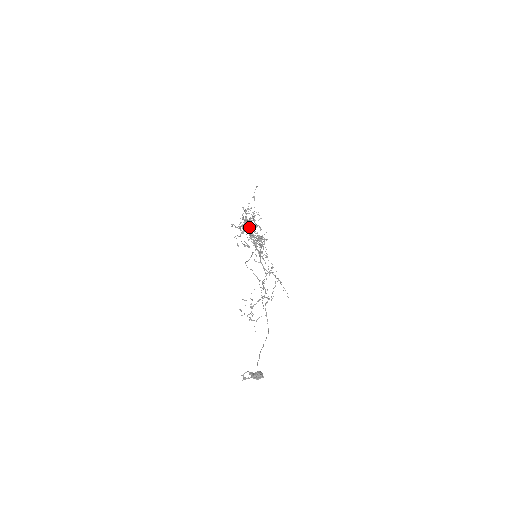
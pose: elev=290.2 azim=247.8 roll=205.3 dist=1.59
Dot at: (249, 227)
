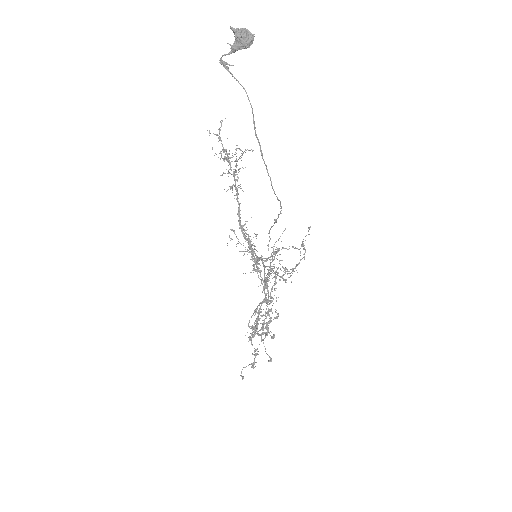
Dot at: (233, 169)
